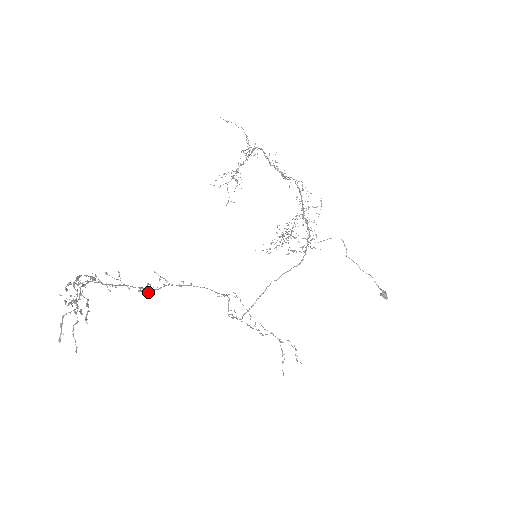
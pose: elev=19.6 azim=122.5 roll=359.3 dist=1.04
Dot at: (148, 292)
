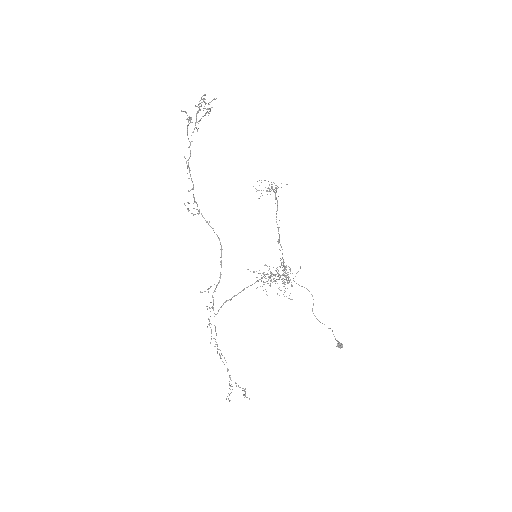
Dot at: occluded
